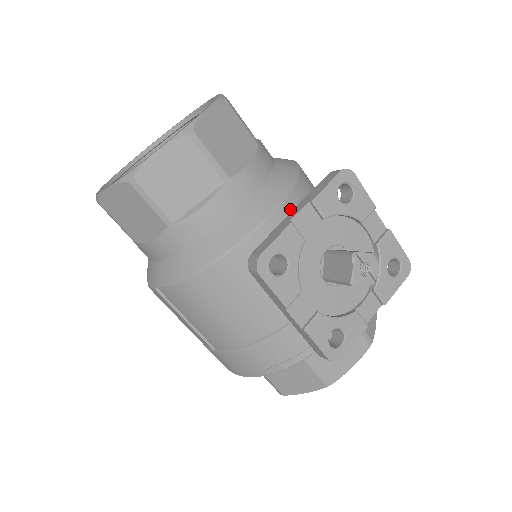
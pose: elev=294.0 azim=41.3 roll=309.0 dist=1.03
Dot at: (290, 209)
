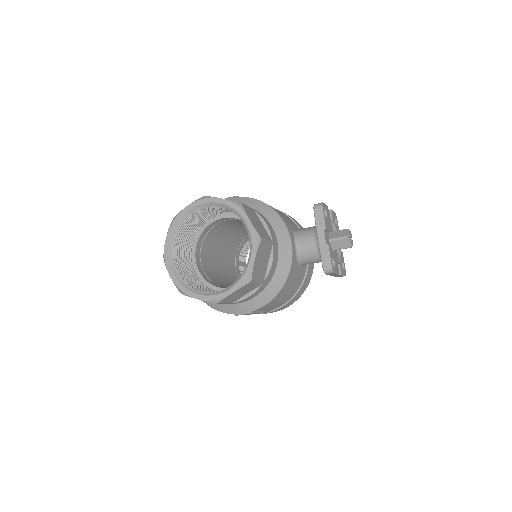
Dot at: (290, 230)
